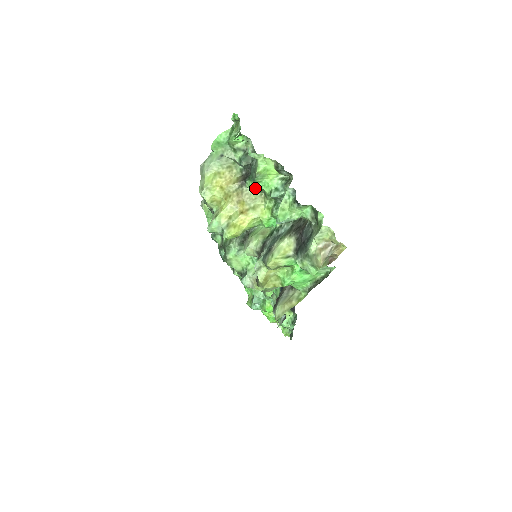
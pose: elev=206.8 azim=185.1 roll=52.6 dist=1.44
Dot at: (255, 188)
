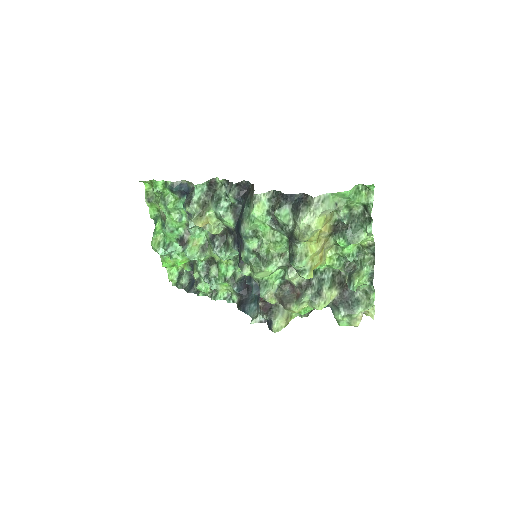
Dot at: (341, 246)
